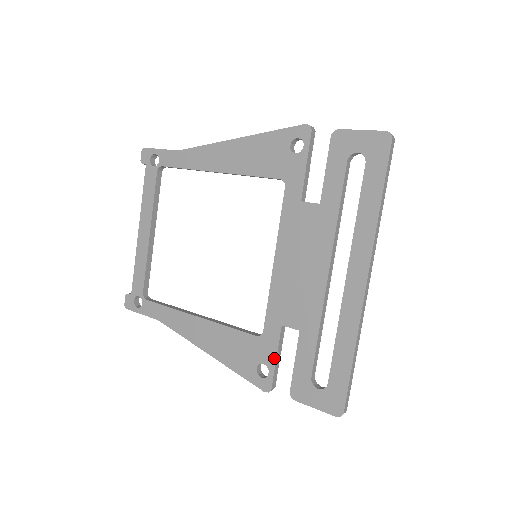
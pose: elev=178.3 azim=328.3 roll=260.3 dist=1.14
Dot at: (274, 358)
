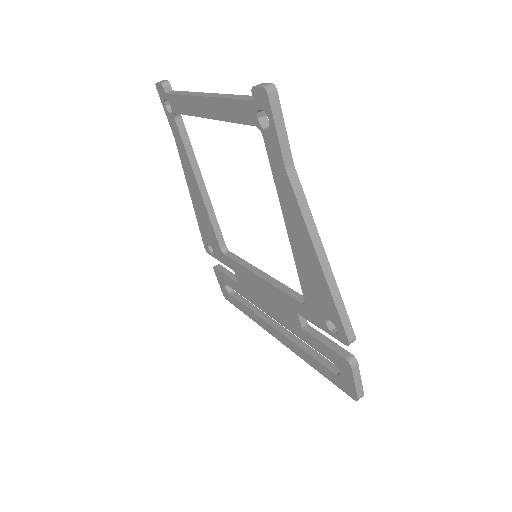
Dot at: (219, 260)
